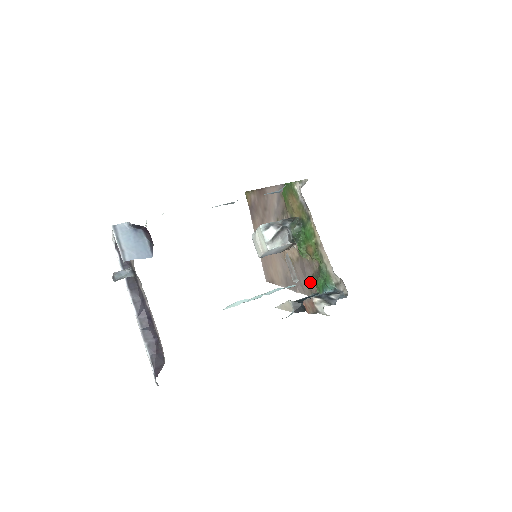
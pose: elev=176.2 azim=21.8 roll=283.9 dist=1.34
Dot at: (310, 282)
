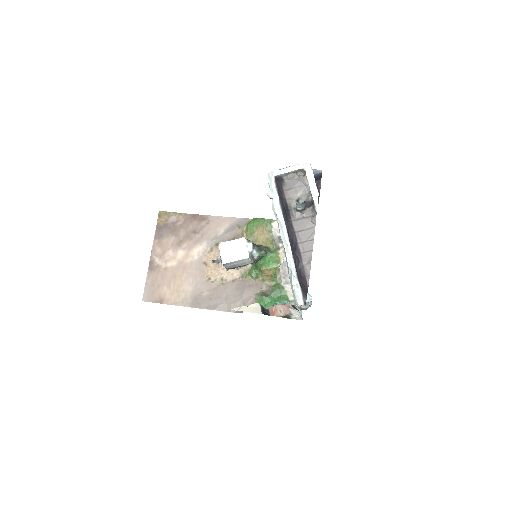
Dot at: (248, 300)
